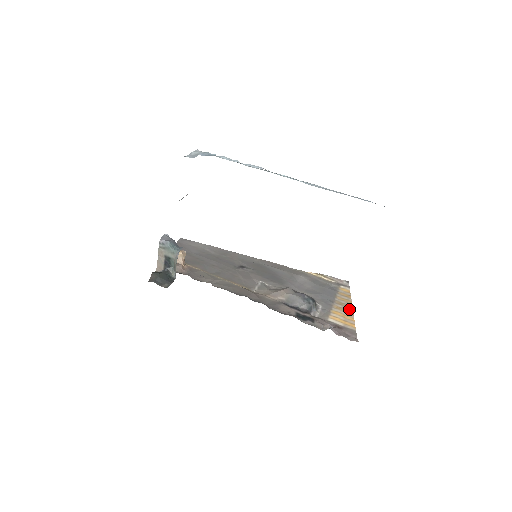
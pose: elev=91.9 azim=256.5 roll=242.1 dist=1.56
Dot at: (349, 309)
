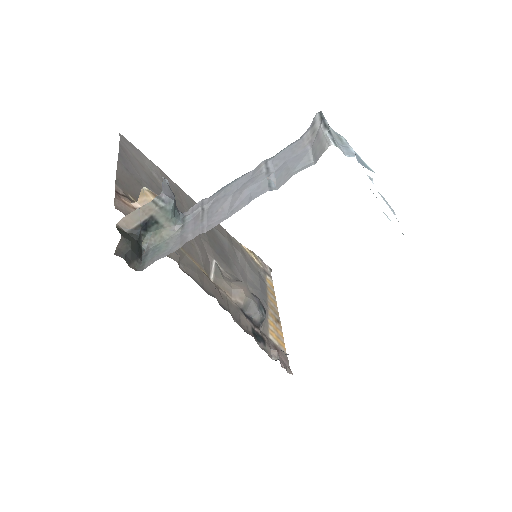
Dot at: (278, 317)
